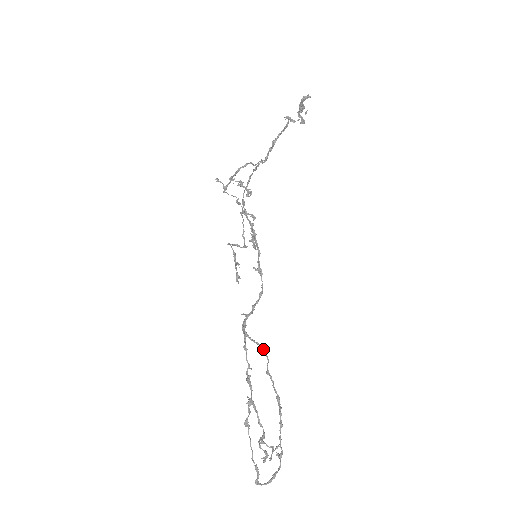
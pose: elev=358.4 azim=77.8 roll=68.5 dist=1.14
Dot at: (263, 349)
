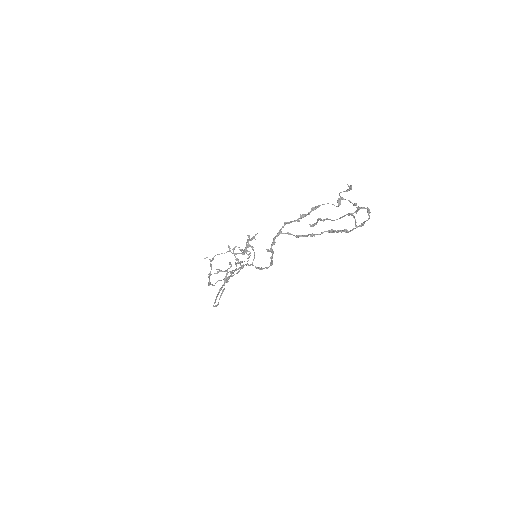
Dot at: (298, 235)
